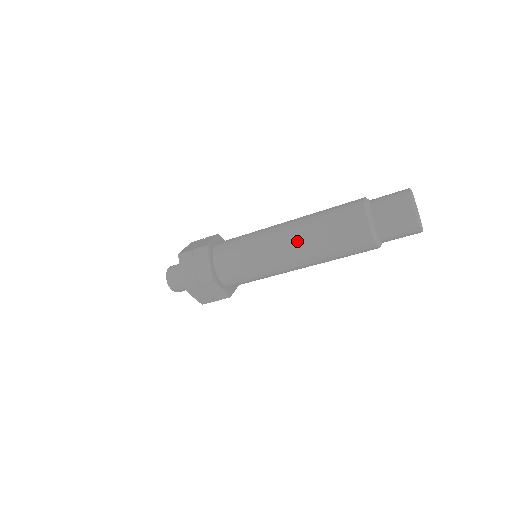
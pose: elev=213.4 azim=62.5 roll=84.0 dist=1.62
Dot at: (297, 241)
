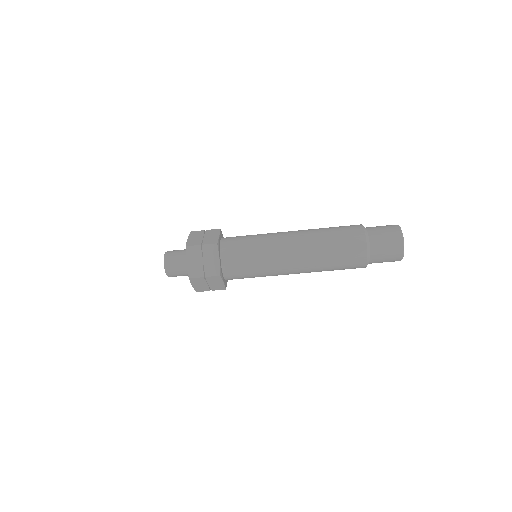
Dot at: (302, 234)
